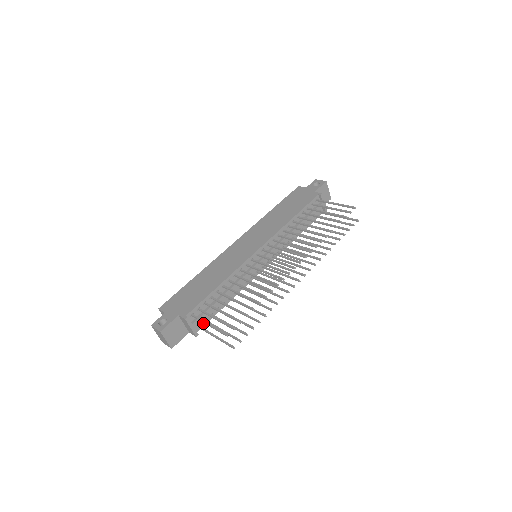
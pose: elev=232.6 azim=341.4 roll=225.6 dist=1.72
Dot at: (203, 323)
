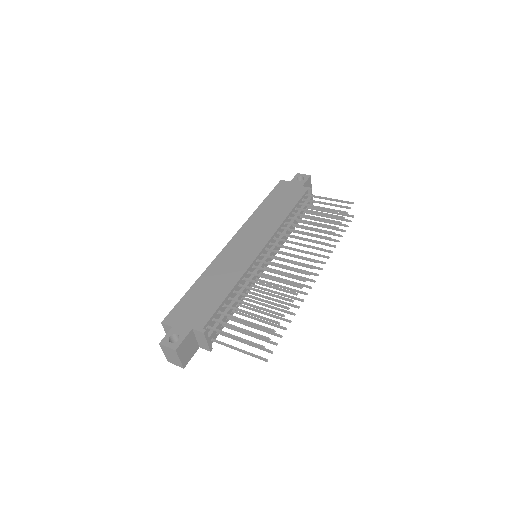
Dot at: (215, 335)
